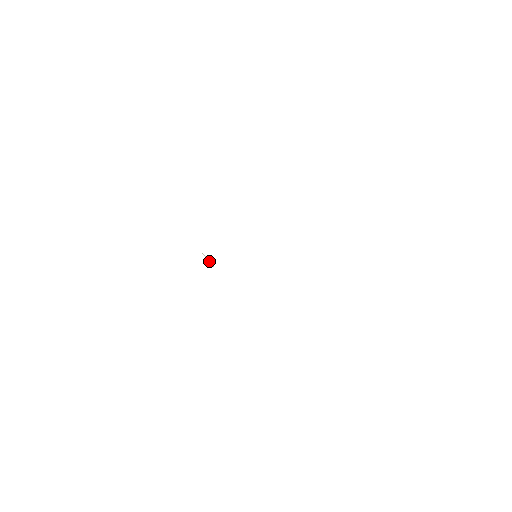
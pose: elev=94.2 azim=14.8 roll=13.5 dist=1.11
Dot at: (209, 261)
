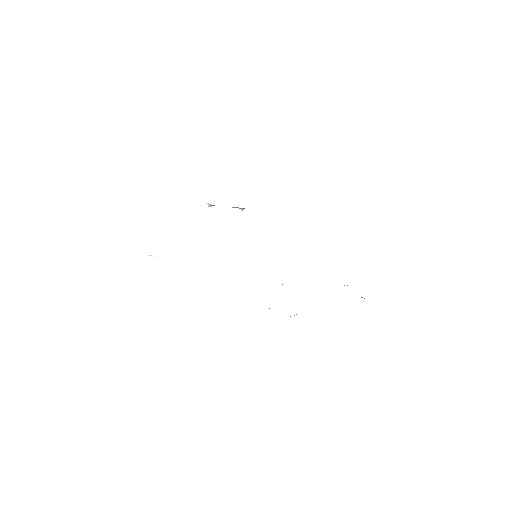
Dot at: occluded
